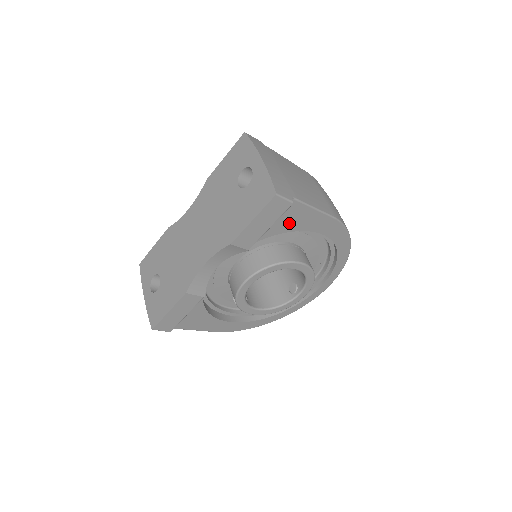
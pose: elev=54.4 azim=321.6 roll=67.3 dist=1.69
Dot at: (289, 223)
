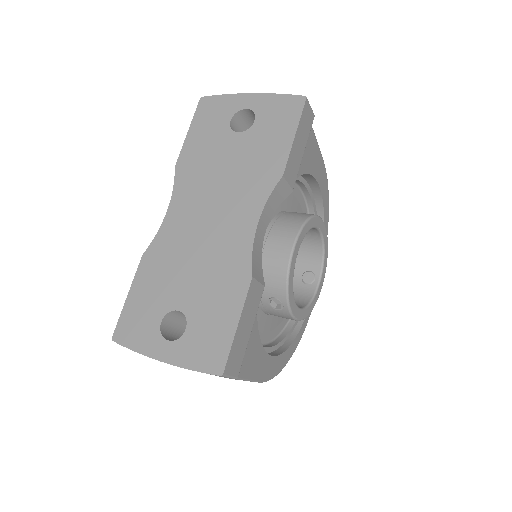
Dot at: (306, 158)
